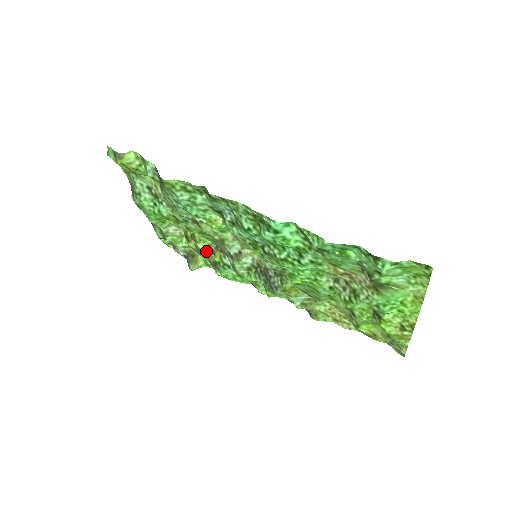
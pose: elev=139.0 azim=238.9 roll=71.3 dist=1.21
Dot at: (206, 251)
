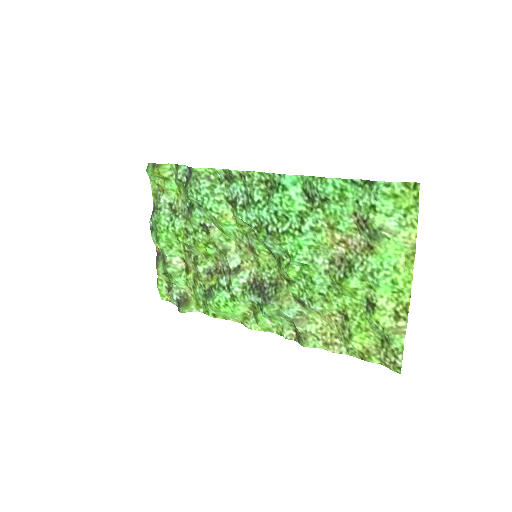
Dot at: (204, 275)
